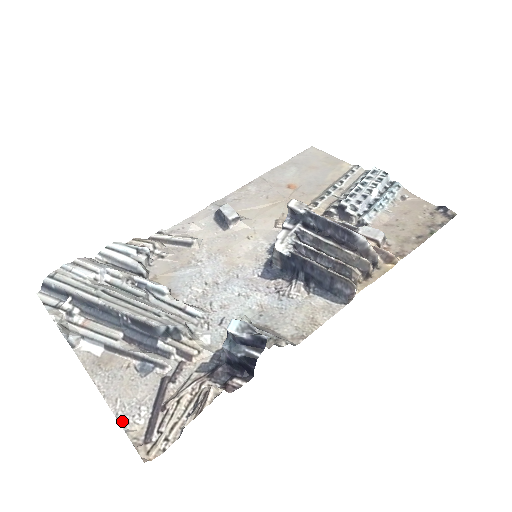
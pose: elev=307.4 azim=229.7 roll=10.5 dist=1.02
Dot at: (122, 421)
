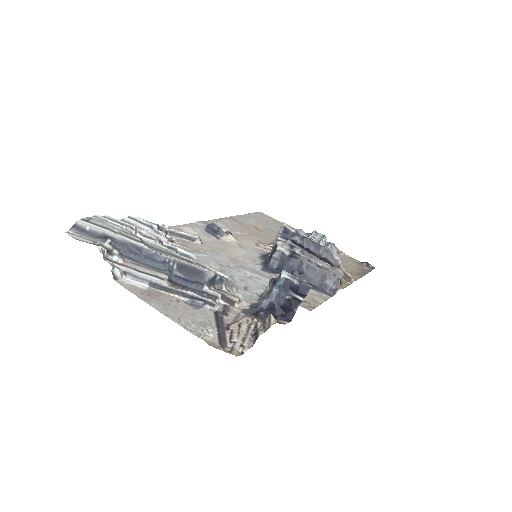
Dot at: (193, 332)
